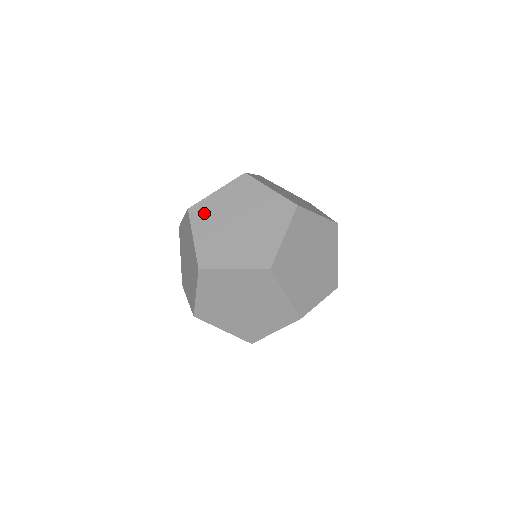
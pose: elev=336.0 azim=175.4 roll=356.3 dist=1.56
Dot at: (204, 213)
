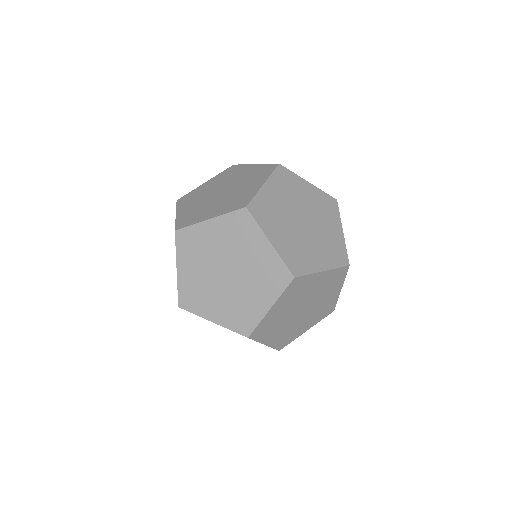
Dot at: (193, 296)
